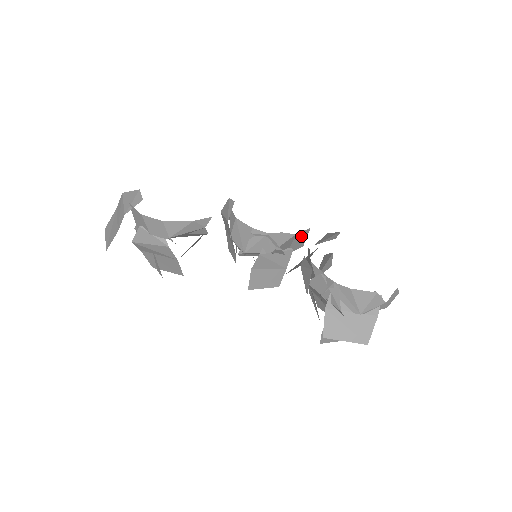
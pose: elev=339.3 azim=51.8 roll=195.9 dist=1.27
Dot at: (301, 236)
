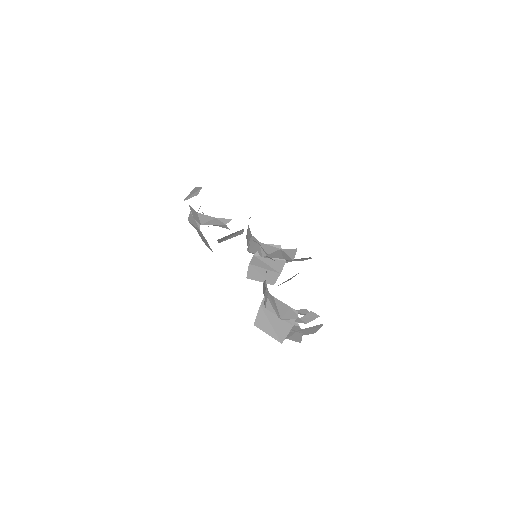
Dot at: (288, 252)
